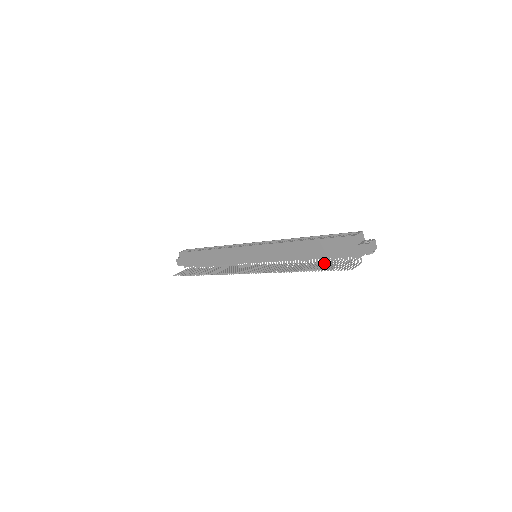
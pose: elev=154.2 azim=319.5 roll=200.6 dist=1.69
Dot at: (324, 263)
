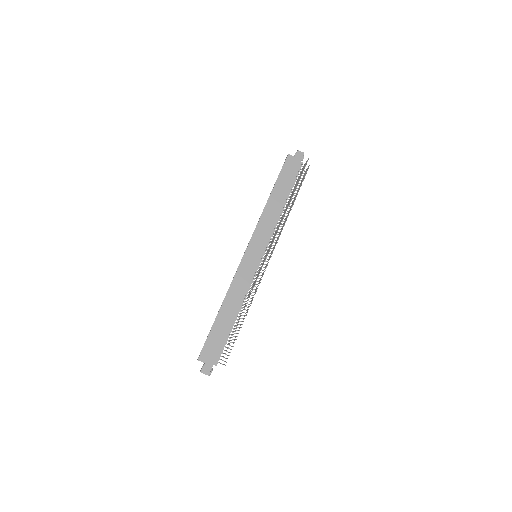
Dot at: occluded
